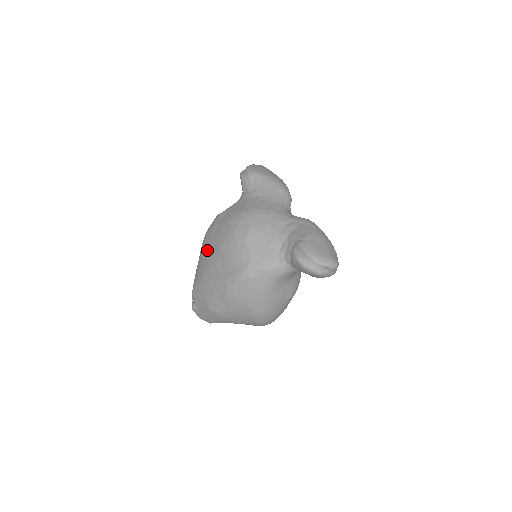
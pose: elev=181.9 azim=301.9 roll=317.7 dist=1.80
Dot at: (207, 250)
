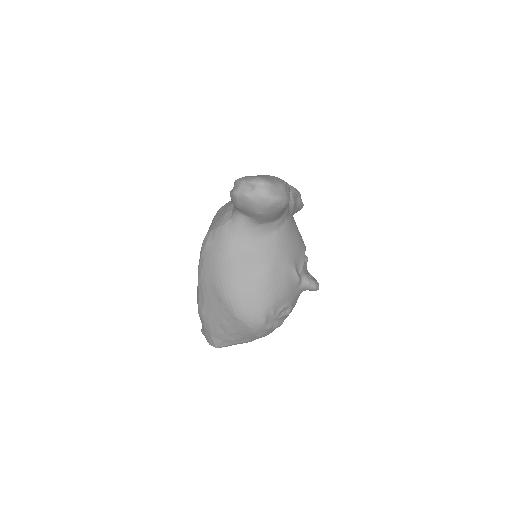
Dot at: occluded
